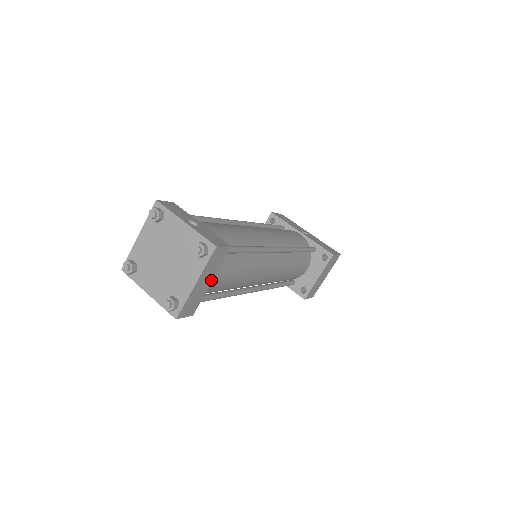
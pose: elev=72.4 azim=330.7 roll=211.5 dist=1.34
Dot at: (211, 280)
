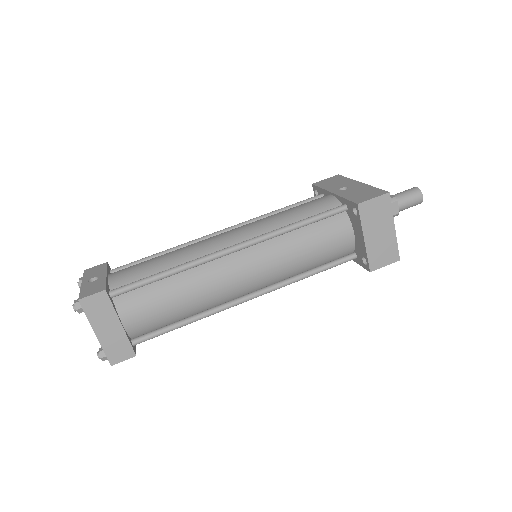
Dot at: (118, 323)
